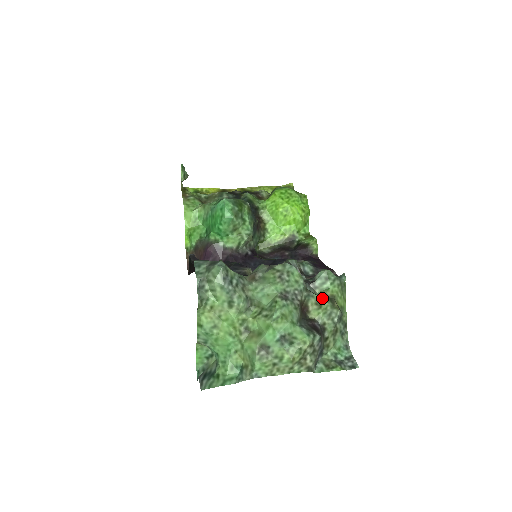
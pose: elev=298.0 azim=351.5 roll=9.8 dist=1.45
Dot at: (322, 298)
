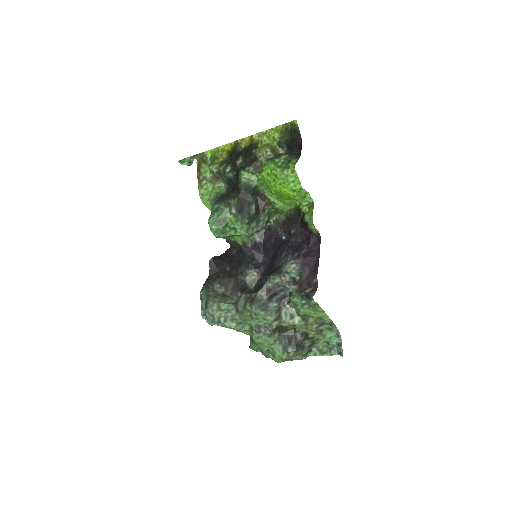
Dot at: (294, 320)
